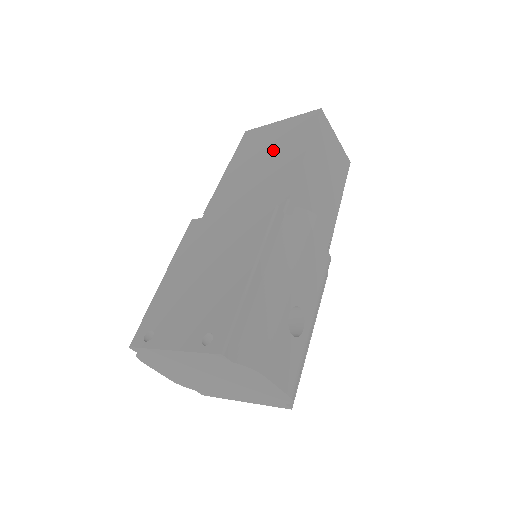
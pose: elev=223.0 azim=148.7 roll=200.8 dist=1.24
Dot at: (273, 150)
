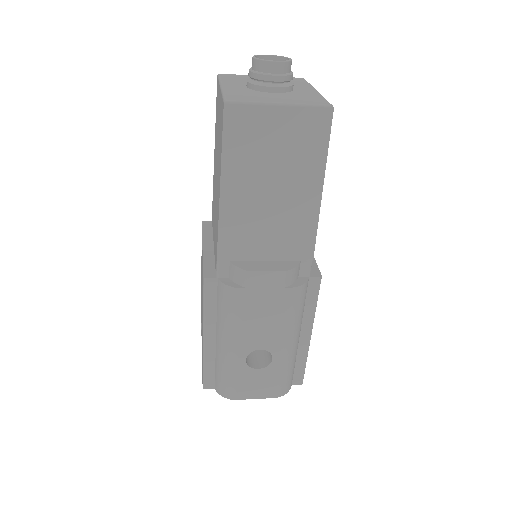
Dot at: (217, 154)
